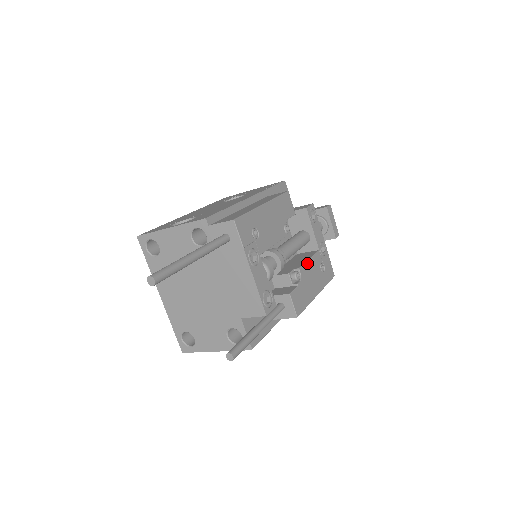
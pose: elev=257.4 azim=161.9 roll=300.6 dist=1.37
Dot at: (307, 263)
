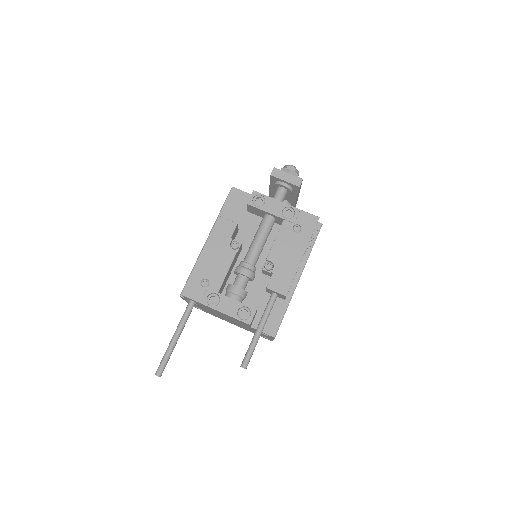
Dot at: (274, 245)
